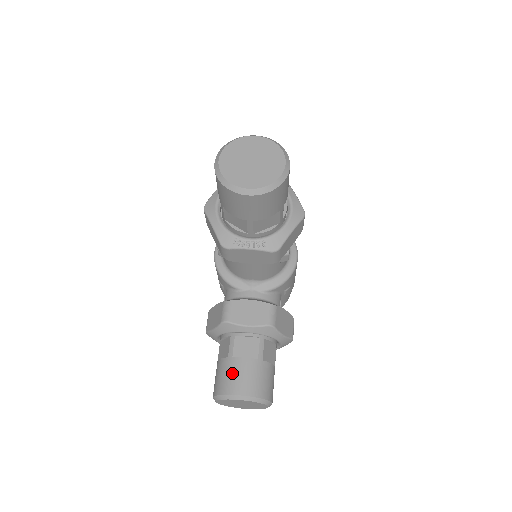
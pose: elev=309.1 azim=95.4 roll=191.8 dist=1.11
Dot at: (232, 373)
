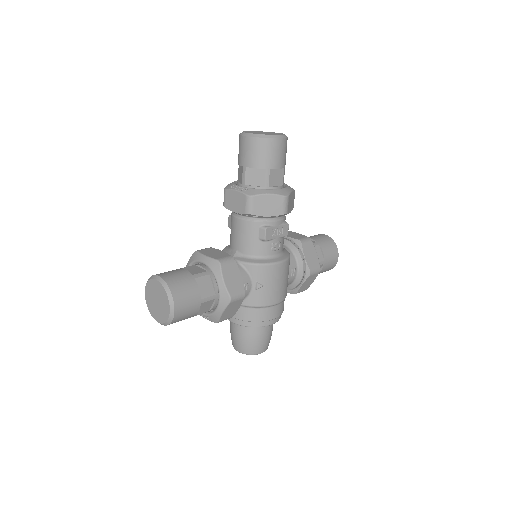
Dot at: (169, 271)
